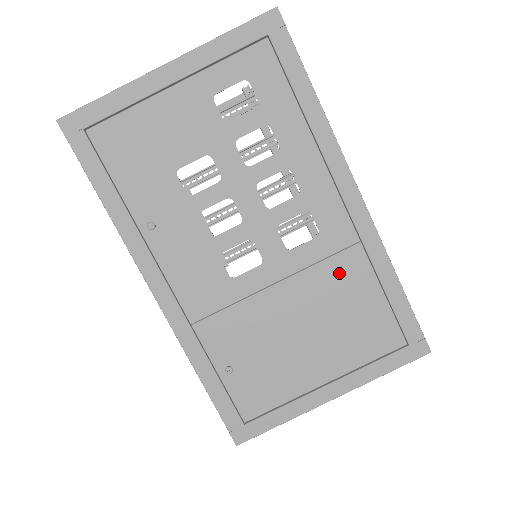
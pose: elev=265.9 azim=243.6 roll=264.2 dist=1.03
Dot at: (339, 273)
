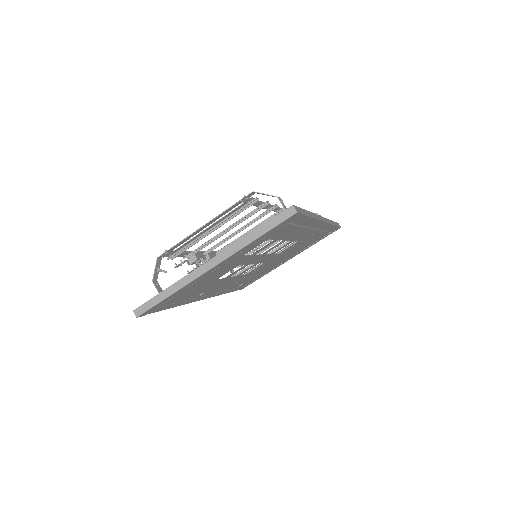
Dot at: occluded
